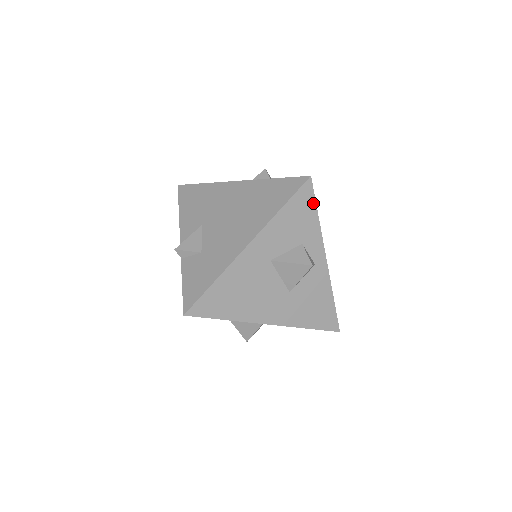
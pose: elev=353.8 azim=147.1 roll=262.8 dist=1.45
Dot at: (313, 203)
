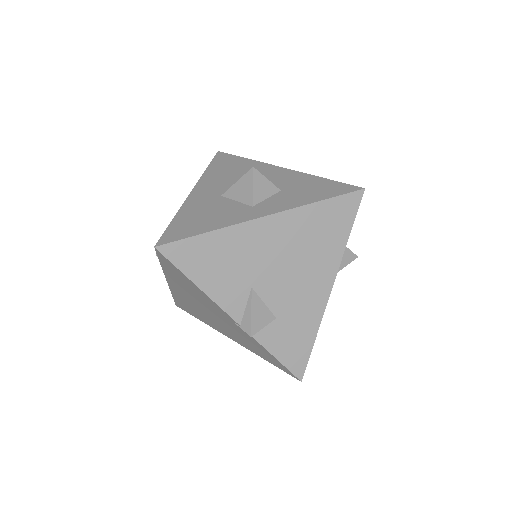
Dot at: occluded
